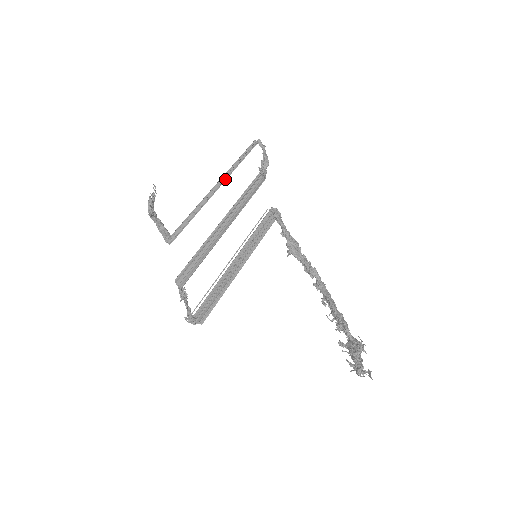
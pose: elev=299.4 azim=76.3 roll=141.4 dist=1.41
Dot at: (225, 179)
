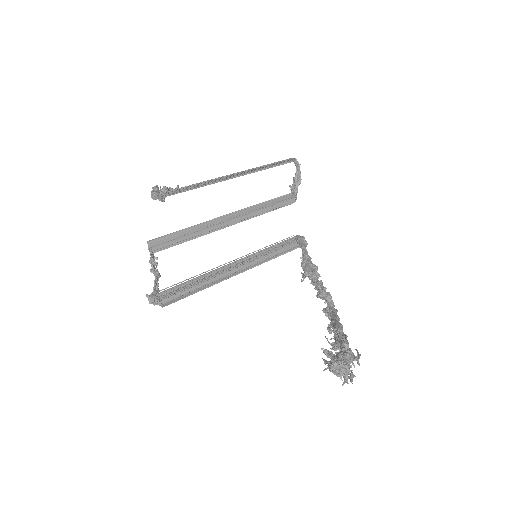
Dot at: (243, 173)
